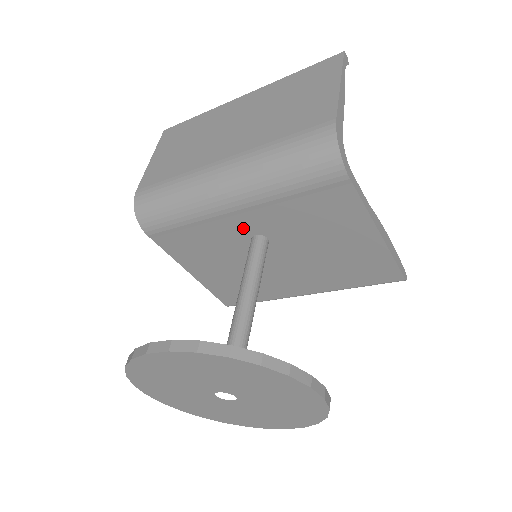
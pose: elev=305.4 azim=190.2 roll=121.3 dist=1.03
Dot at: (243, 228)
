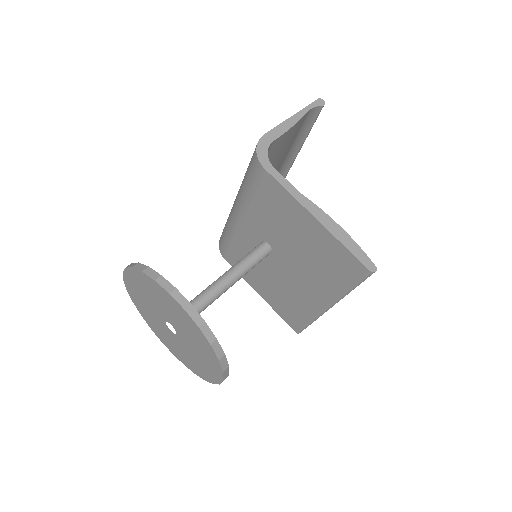
Dot at: (254, 237)
